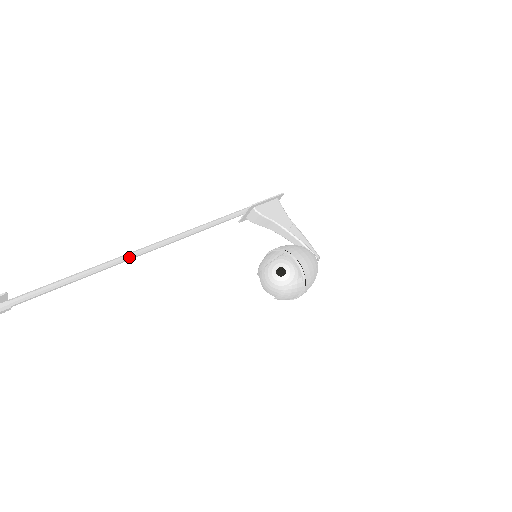
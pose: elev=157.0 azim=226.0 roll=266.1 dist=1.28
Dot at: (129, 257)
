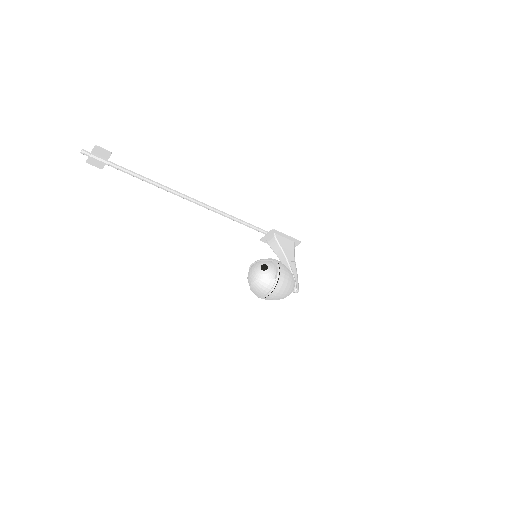
Dot at: (181, 195)
